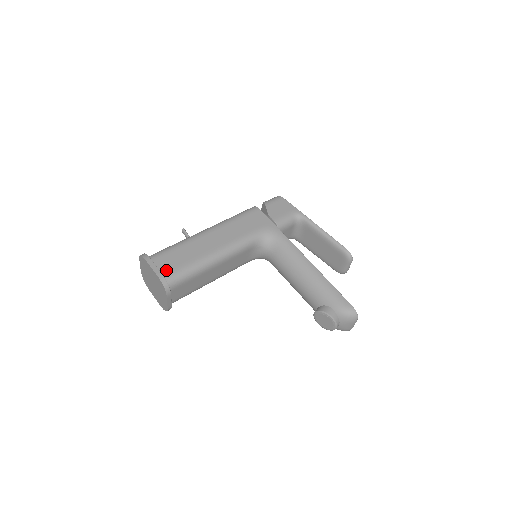
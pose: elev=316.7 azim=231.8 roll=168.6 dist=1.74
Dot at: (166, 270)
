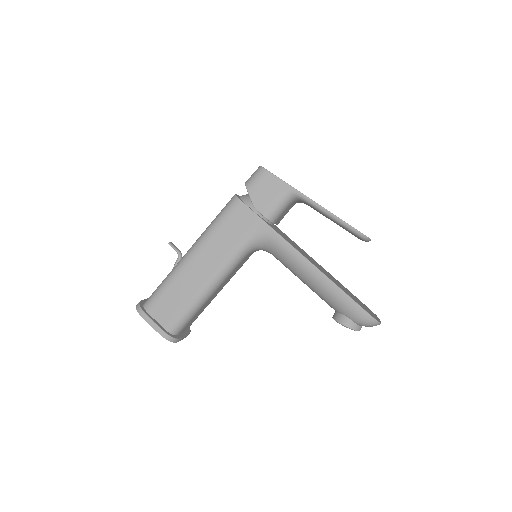
Dot at: (165, 321)
